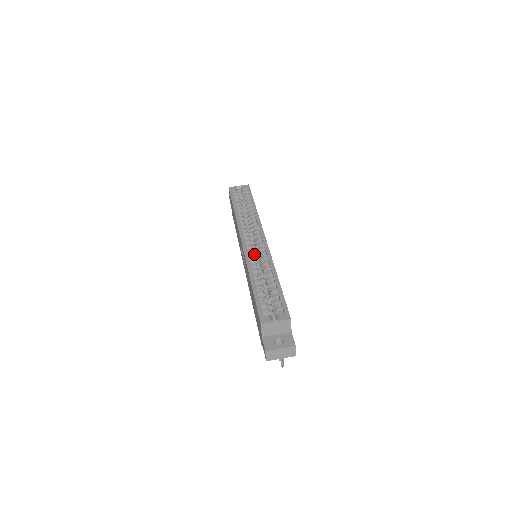
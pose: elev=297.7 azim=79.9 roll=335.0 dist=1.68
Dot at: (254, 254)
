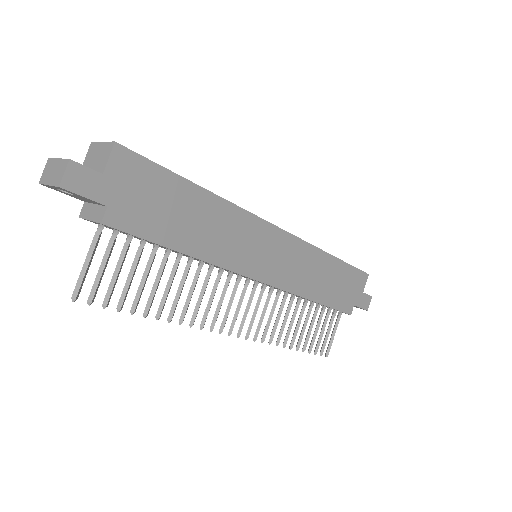
Dot at: occluded
